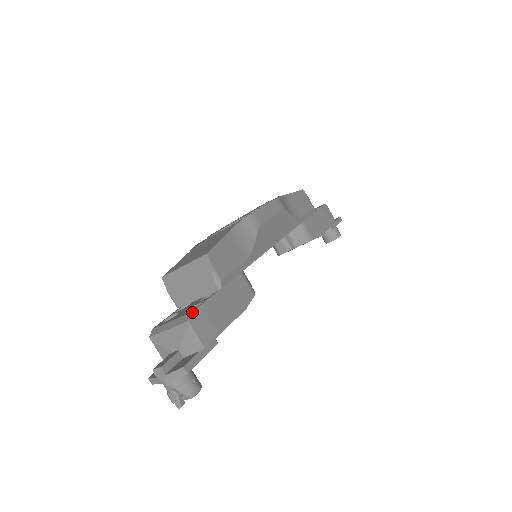
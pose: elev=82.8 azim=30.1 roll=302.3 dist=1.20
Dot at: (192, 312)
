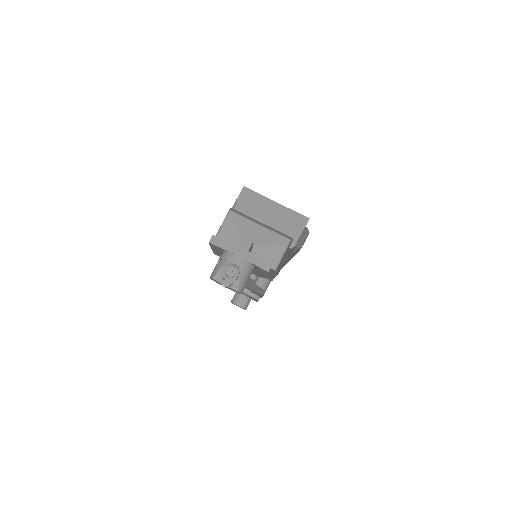
Dot at: occluded
